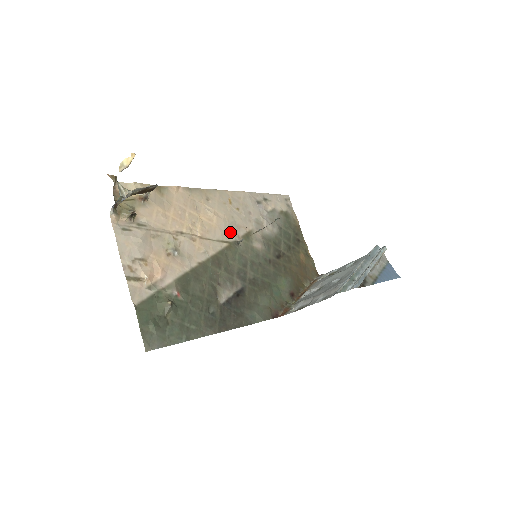
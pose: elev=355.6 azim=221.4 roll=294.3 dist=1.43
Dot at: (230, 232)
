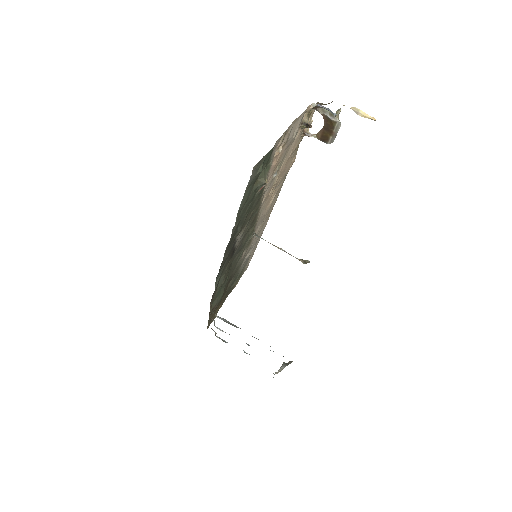
Dot at: (258, 223)
